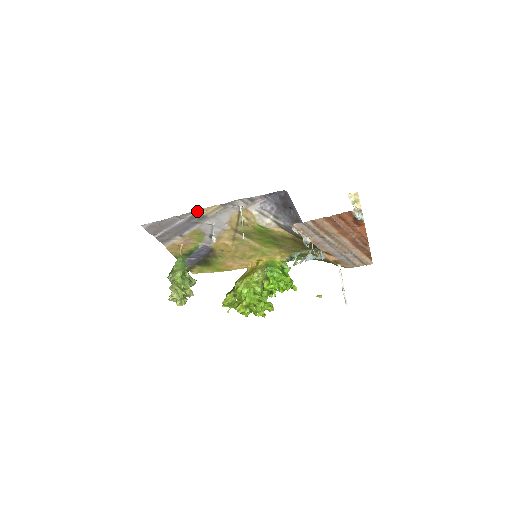
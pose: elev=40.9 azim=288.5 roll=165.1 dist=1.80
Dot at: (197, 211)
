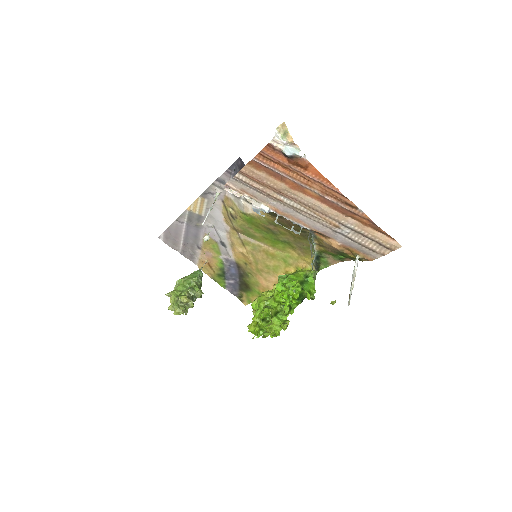
Dot at: (188, 210)
